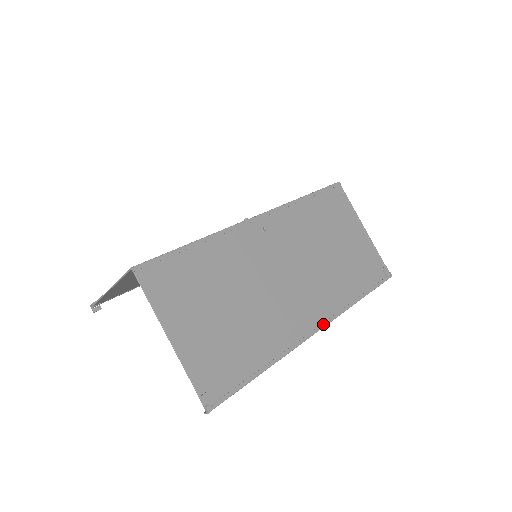
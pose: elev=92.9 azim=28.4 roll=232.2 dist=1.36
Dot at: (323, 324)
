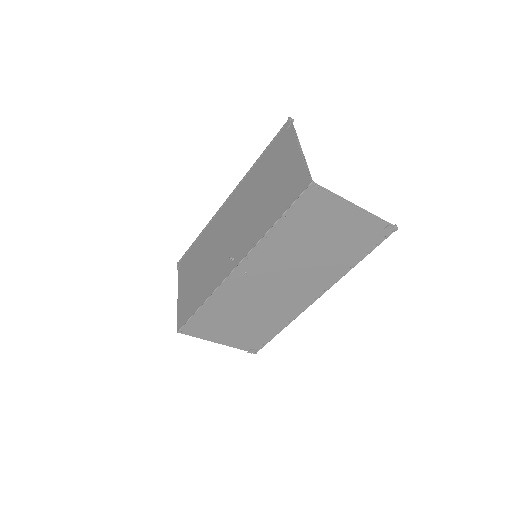
Dot at: (320, 295)
